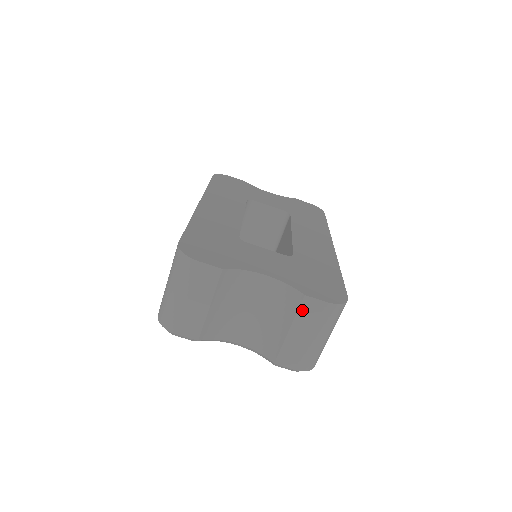
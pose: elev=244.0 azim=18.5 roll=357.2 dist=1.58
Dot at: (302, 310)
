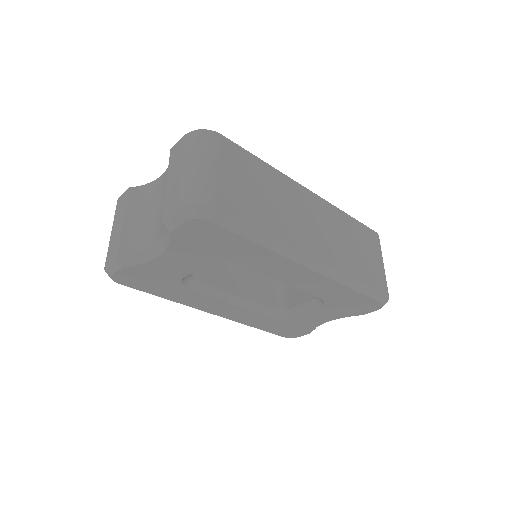
Dot at: (171, 159)
